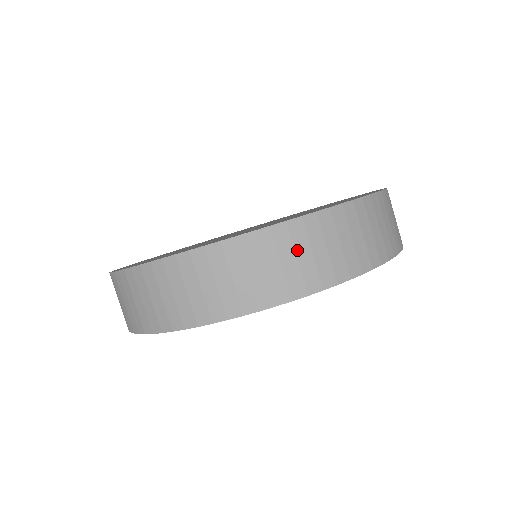
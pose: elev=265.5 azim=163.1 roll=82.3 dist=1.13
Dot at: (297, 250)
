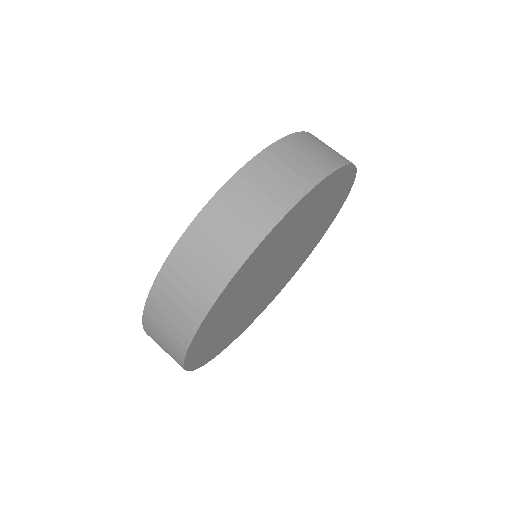
Dot at: (307, 149)
